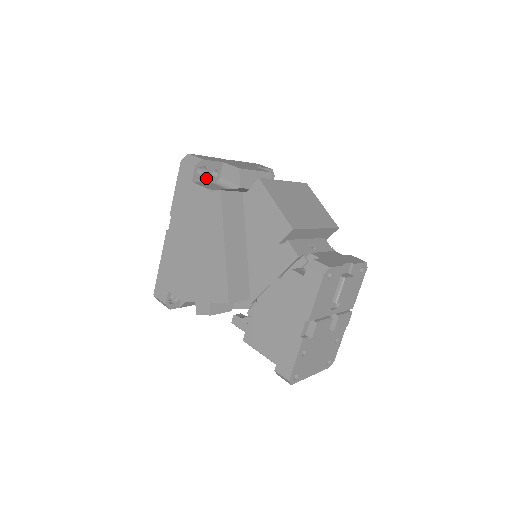
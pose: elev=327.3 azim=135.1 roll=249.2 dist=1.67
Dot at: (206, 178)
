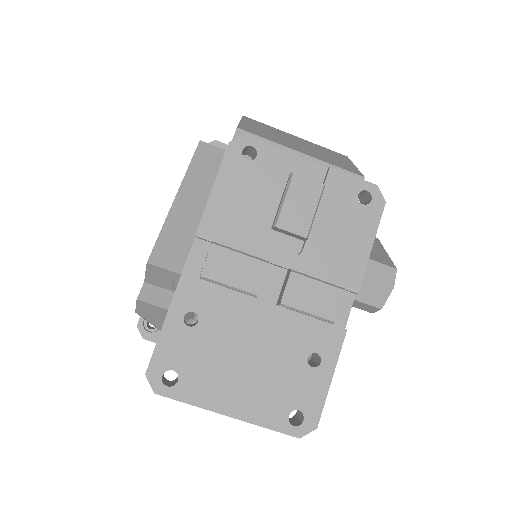
Dot at: occluded
